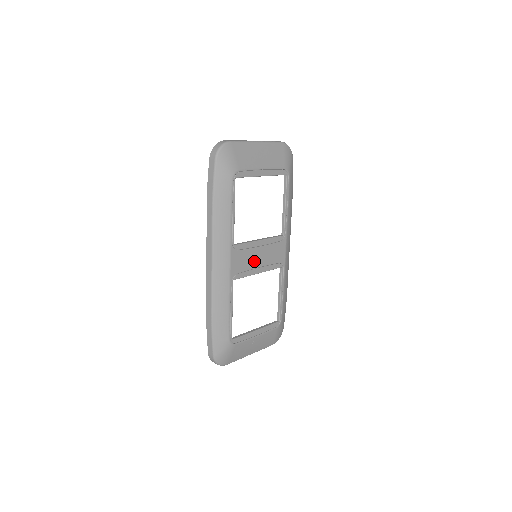
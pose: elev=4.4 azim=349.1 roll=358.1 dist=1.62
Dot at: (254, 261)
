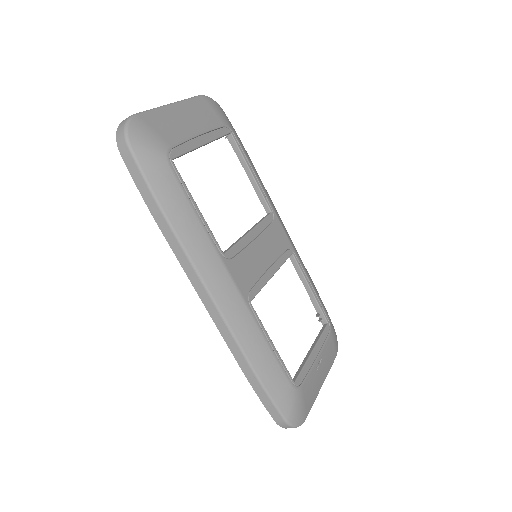
Dot at: (259, 263)
